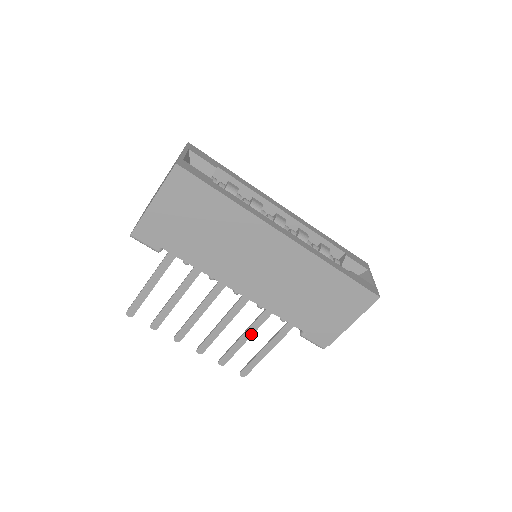
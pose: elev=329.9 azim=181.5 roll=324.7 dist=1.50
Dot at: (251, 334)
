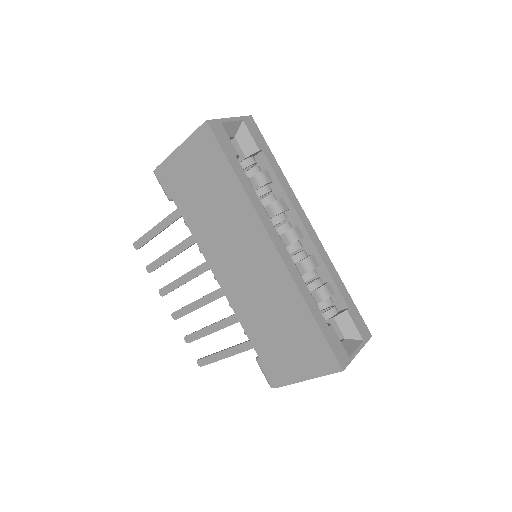
Dot at: (219, 329)
